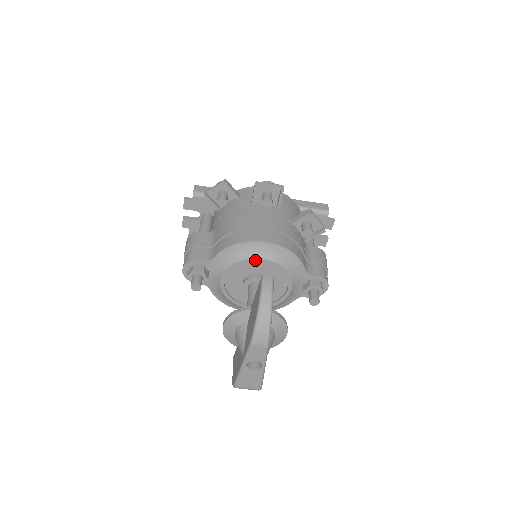
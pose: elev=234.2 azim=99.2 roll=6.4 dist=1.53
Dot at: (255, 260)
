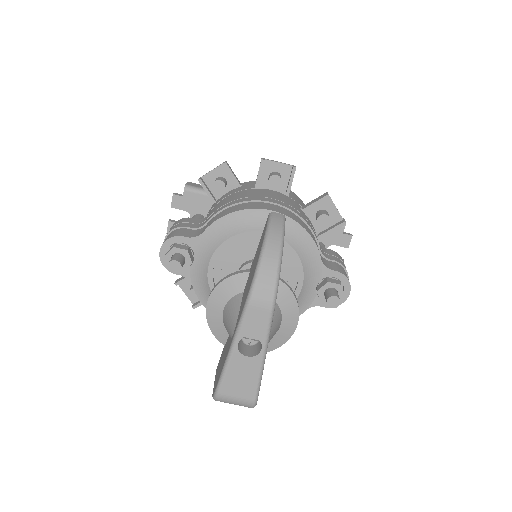
Dot at: (257, 234)
